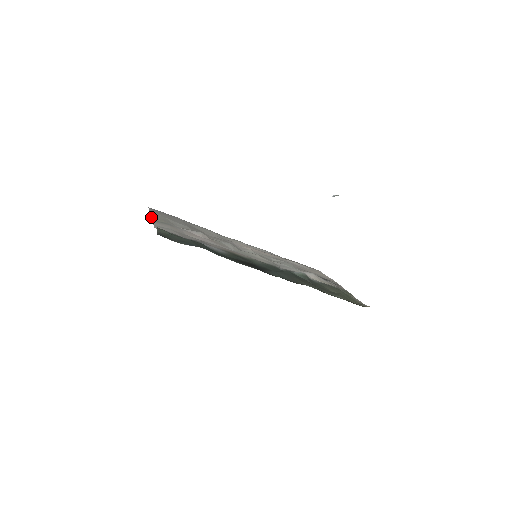
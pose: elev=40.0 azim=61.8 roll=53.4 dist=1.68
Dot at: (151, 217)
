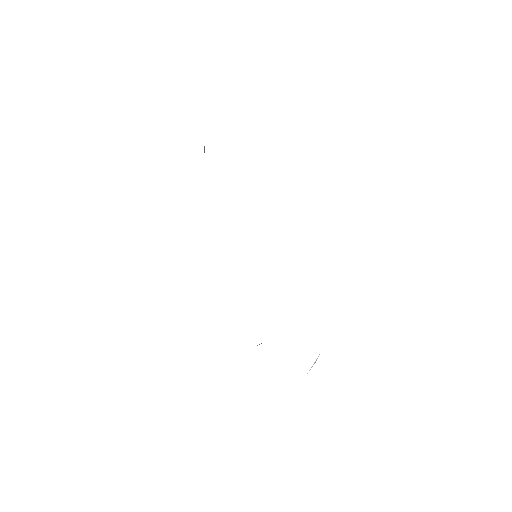
Dot at: occluded
